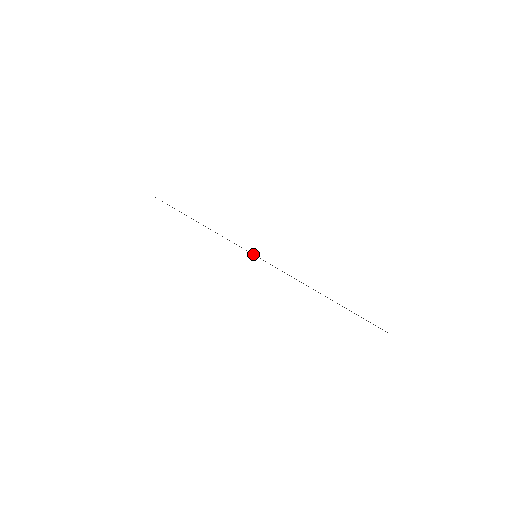
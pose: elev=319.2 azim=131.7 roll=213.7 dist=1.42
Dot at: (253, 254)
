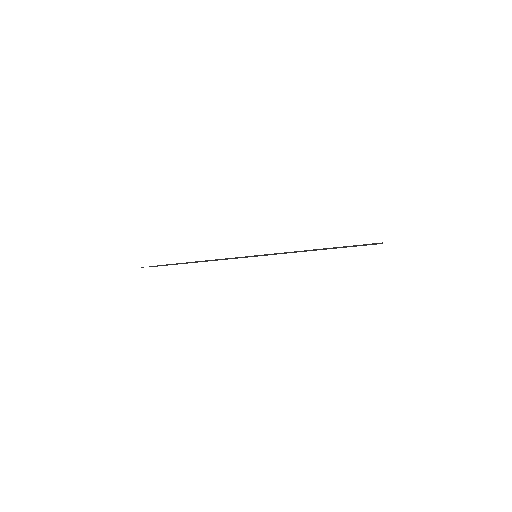
Dot at: (253, 256)
